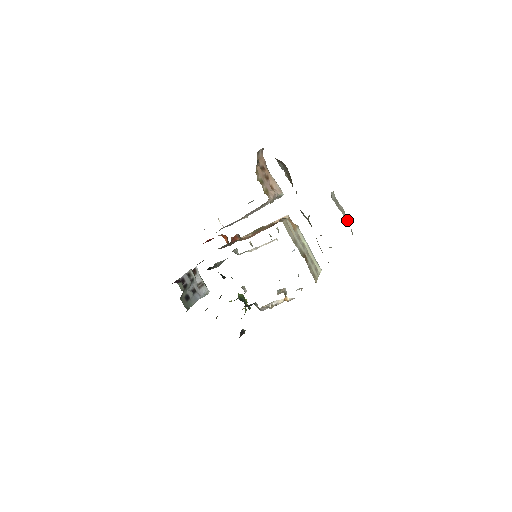
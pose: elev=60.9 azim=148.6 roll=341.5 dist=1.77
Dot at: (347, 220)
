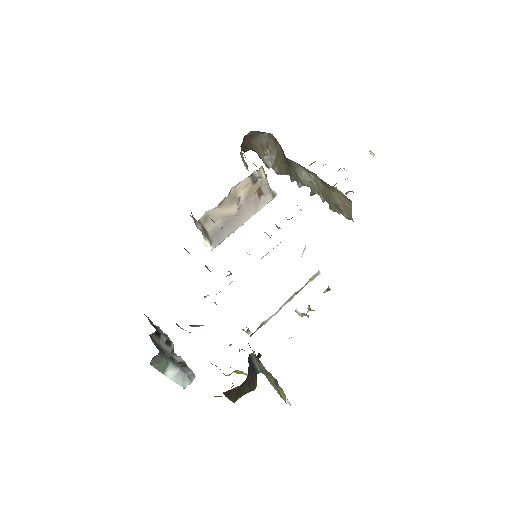
Dot at: occluded
